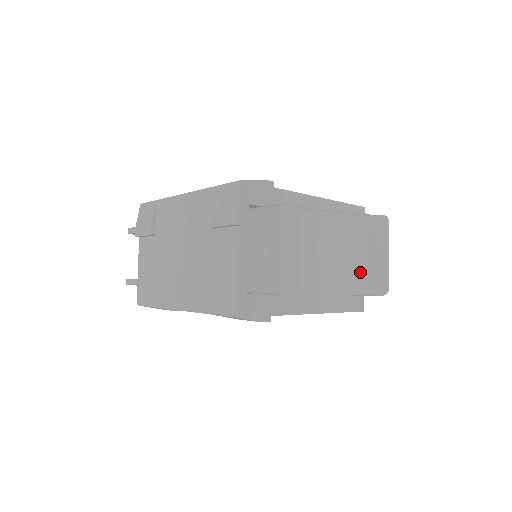
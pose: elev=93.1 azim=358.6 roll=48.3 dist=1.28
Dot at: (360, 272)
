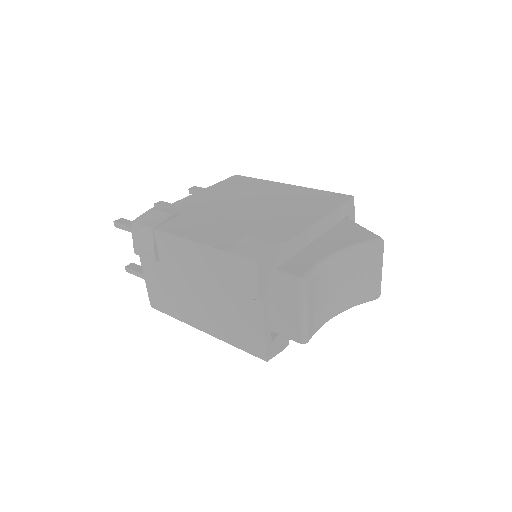
Dot at: (359, 291)
